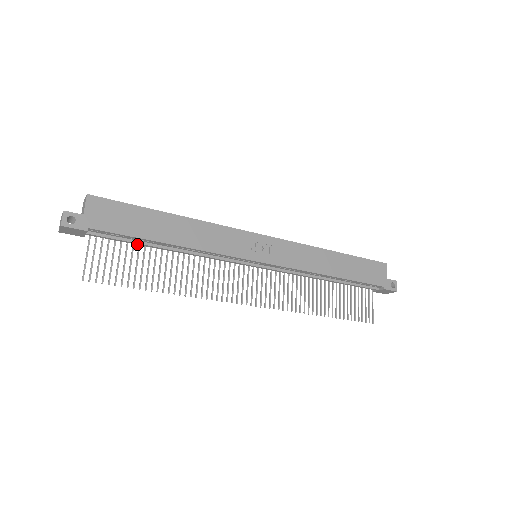
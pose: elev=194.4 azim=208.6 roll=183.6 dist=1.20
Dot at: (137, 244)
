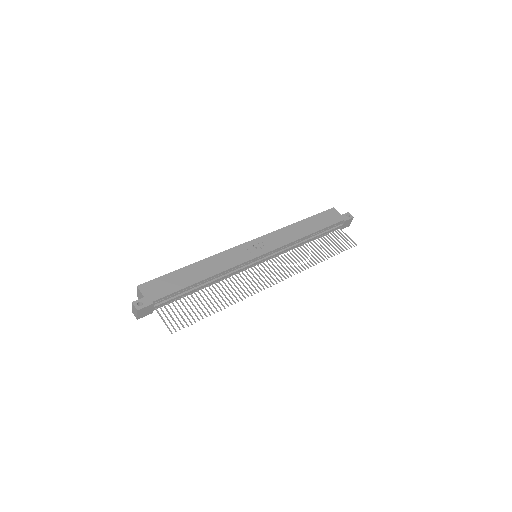
Dot at: (185, 295)
